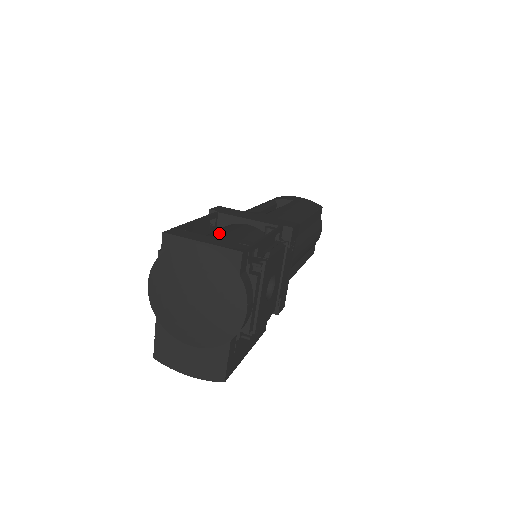
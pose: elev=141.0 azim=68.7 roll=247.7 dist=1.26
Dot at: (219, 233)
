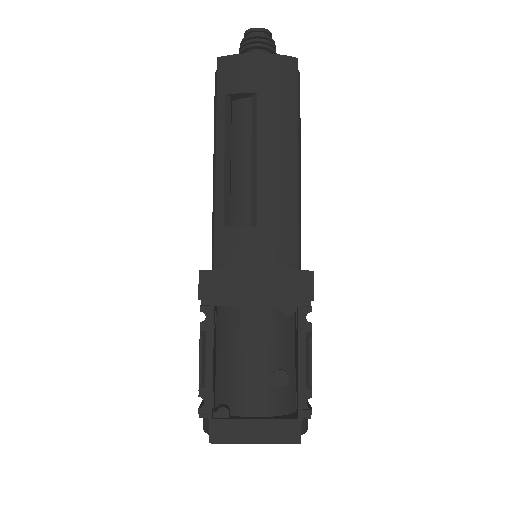
Dot at: (245, 370)
